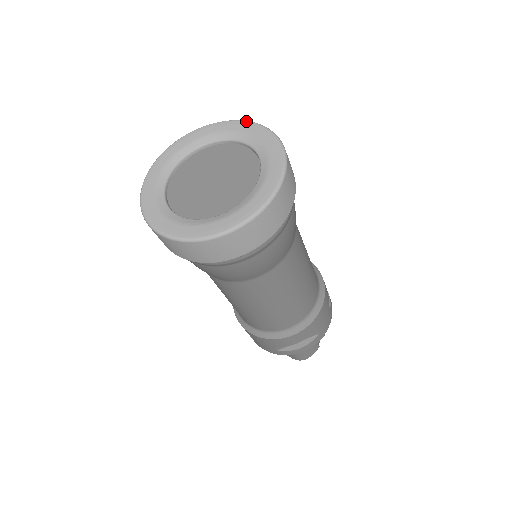
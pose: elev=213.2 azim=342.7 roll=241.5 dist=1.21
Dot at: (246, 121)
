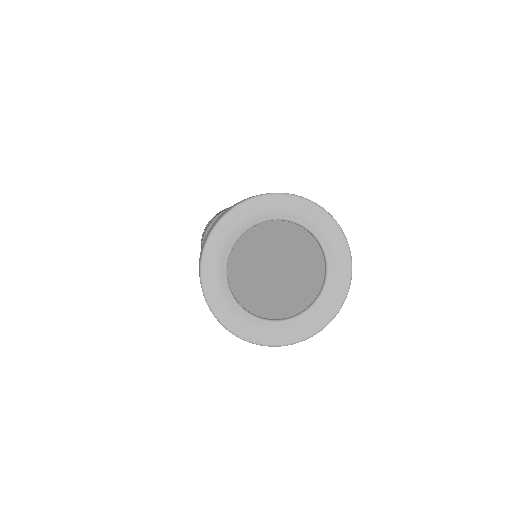
Dot at: (255, 199)
